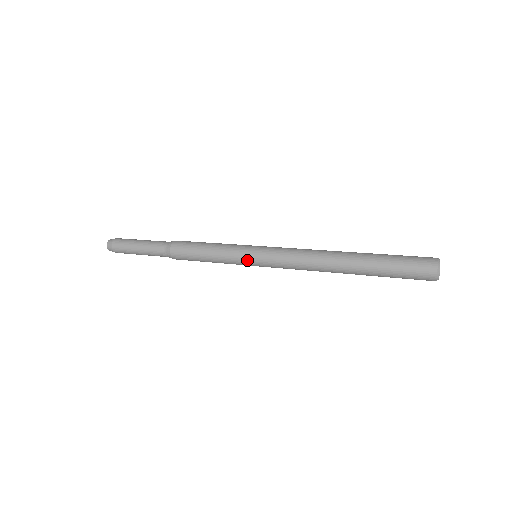
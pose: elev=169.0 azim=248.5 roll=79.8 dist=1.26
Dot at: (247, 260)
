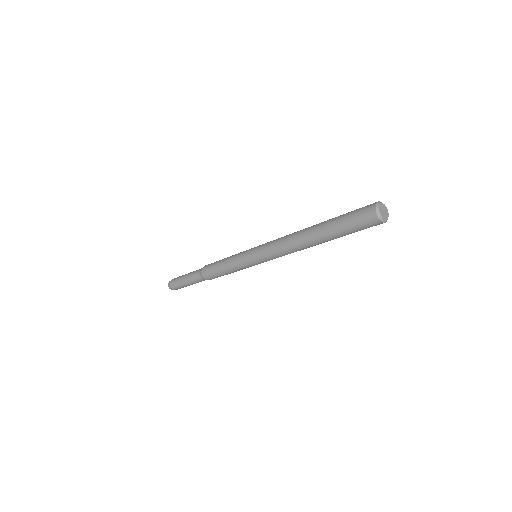
Dot at: (248, 261)
